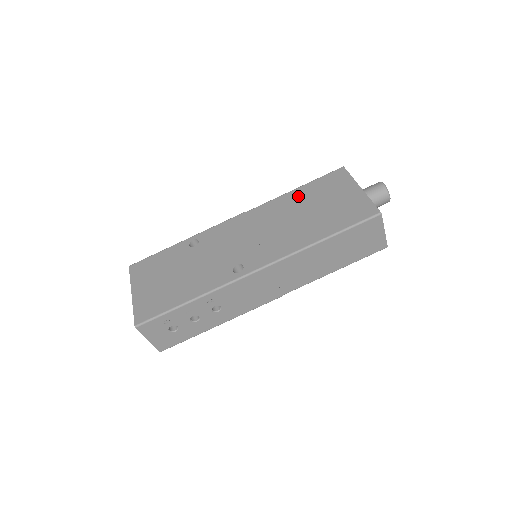
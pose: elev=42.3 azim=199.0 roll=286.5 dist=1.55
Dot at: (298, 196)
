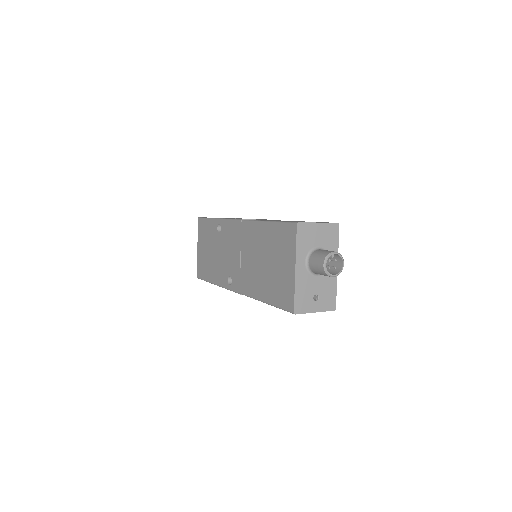
Dot at: (265, 235)
